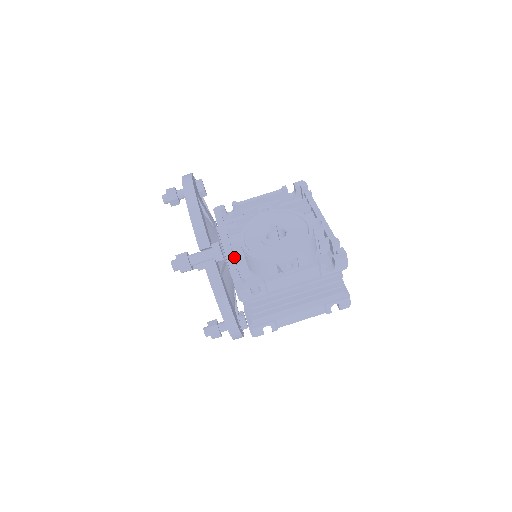
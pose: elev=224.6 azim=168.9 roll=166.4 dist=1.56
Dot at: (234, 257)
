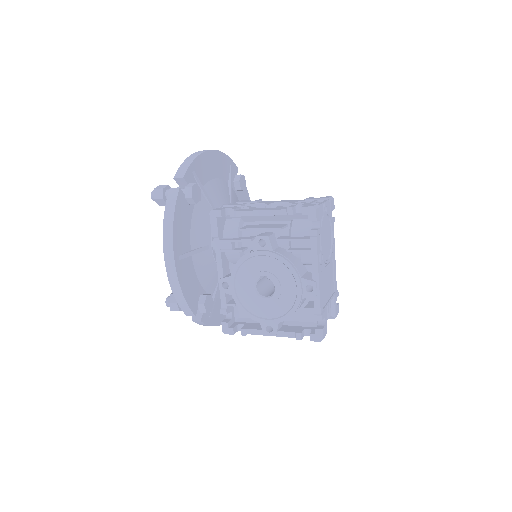
Dot at: (225, 291)
